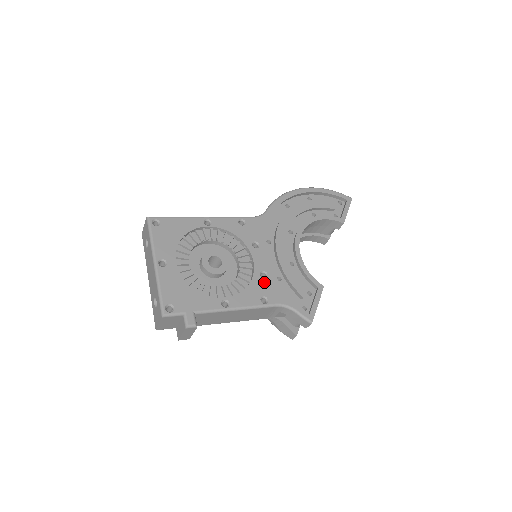
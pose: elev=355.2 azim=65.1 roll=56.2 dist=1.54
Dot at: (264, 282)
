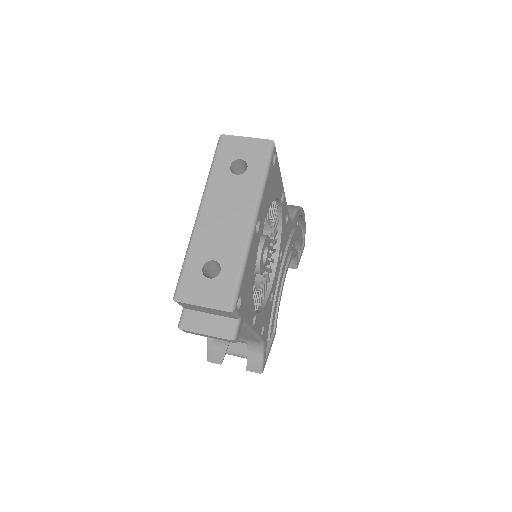
Dot at: (269, 307)
